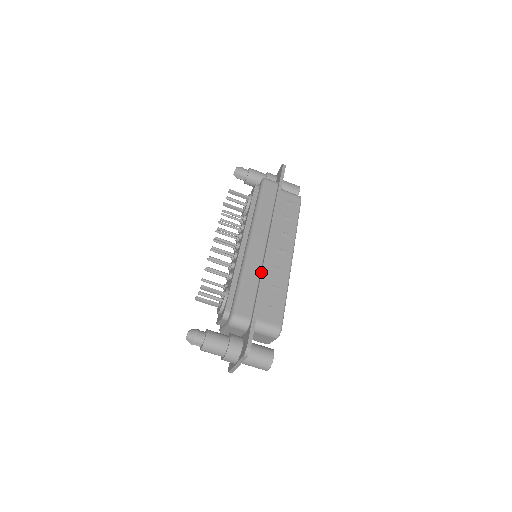
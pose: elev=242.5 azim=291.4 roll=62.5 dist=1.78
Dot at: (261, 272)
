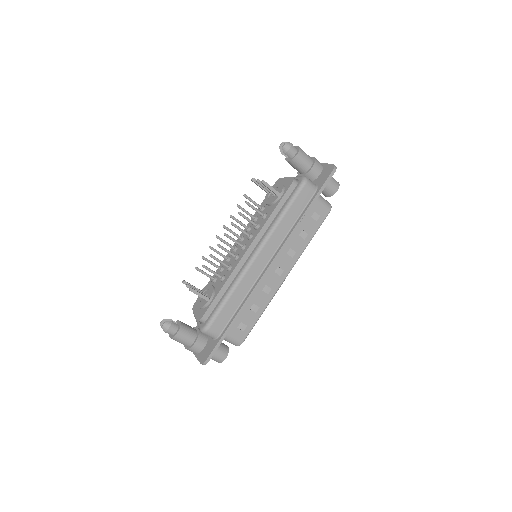
Dot at: (249, 295)
